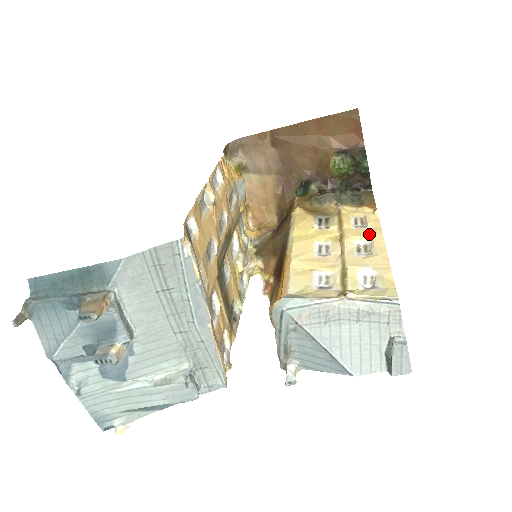
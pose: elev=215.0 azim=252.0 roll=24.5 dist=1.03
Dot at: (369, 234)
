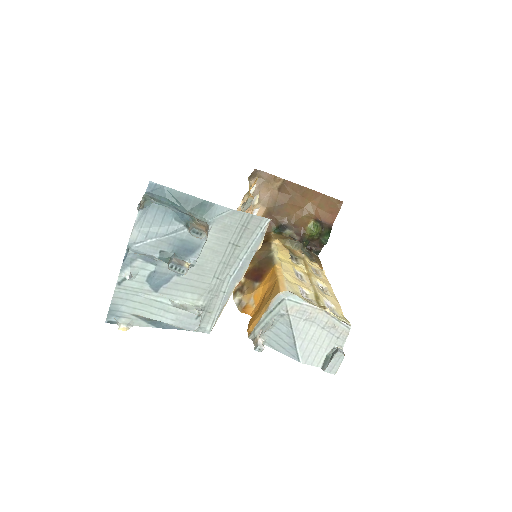
Dot at: (324, 282)
